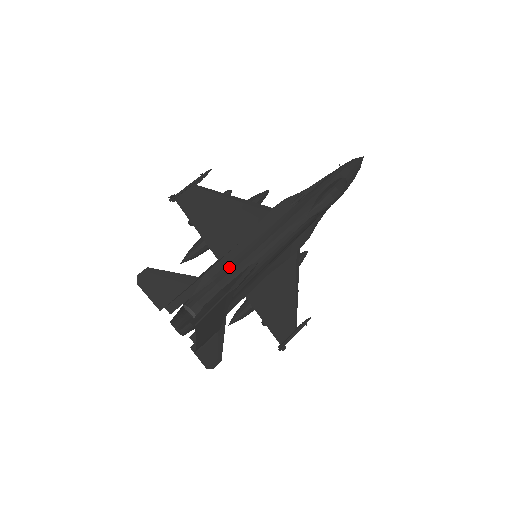
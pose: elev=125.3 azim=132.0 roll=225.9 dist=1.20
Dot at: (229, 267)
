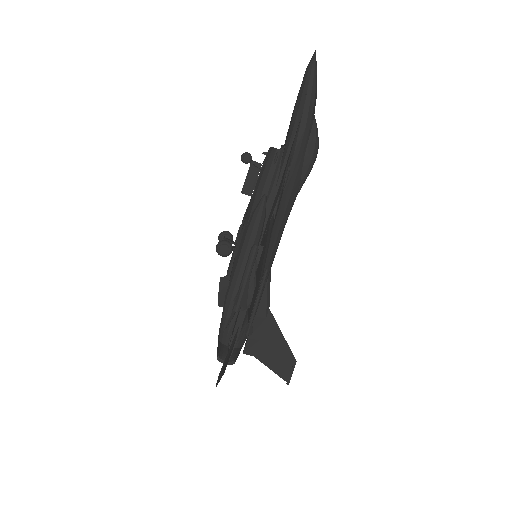
Dot at: occluded
